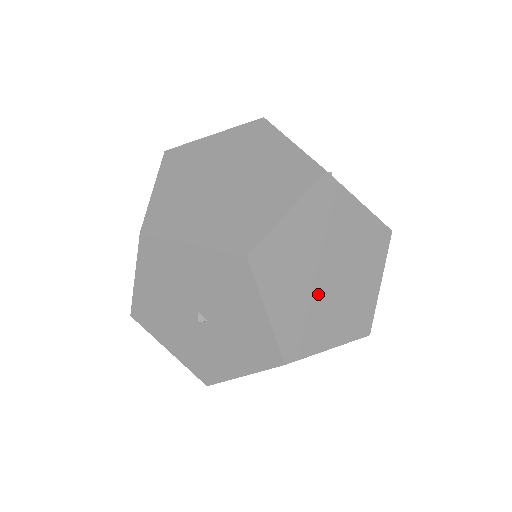
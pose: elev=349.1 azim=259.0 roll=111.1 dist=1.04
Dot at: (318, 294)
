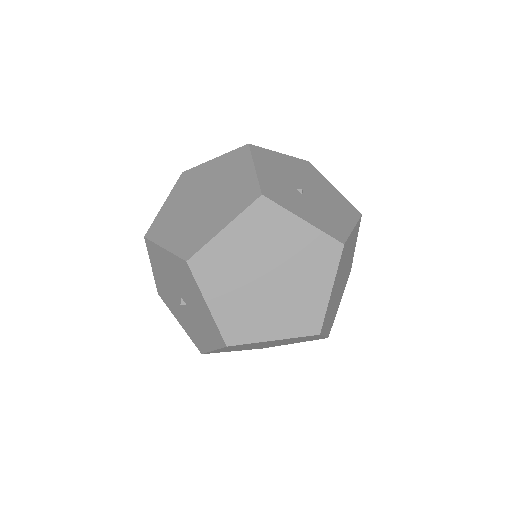
Dot at: (258, 294)
